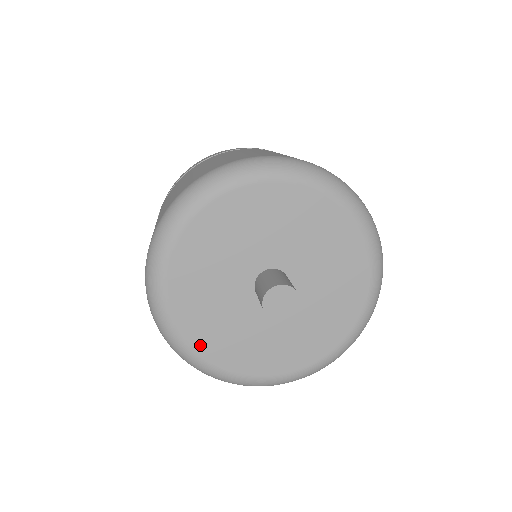
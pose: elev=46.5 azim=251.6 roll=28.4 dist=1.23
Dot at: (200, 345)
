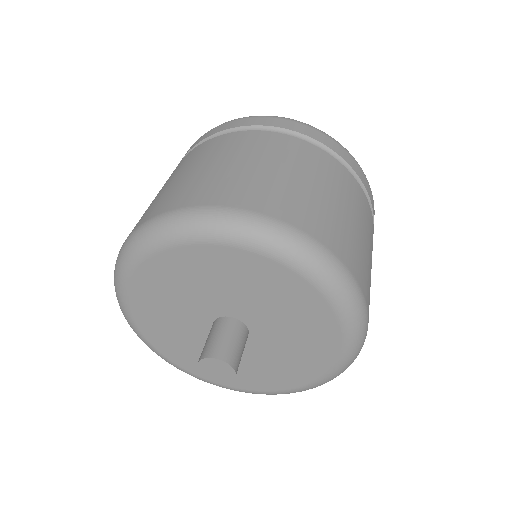
Dot at: (150, 335)
